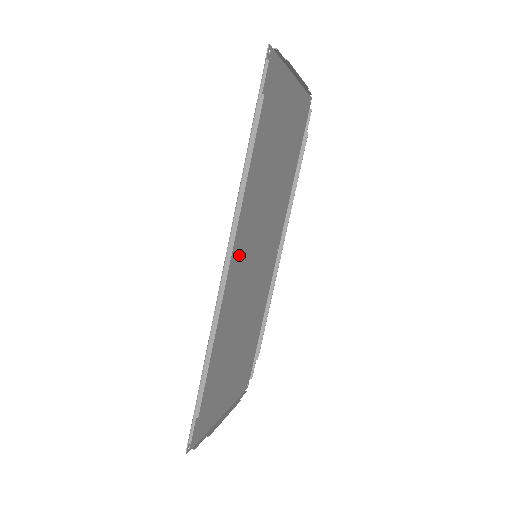
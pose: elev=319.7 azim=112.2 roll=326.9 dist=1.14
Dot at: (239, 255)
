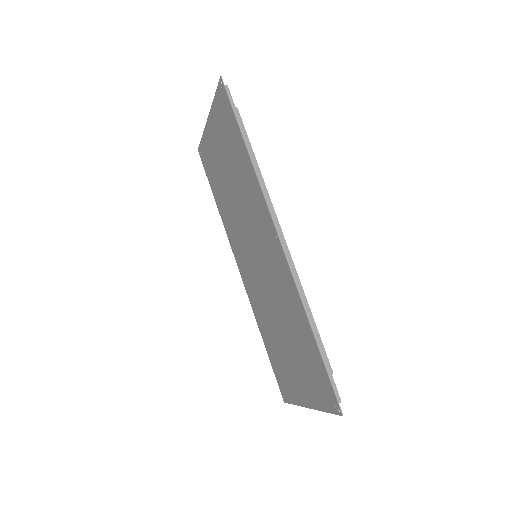
Dot at: (267, 240)
